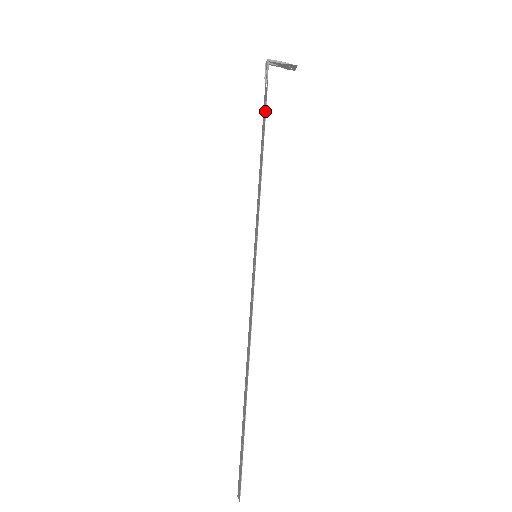
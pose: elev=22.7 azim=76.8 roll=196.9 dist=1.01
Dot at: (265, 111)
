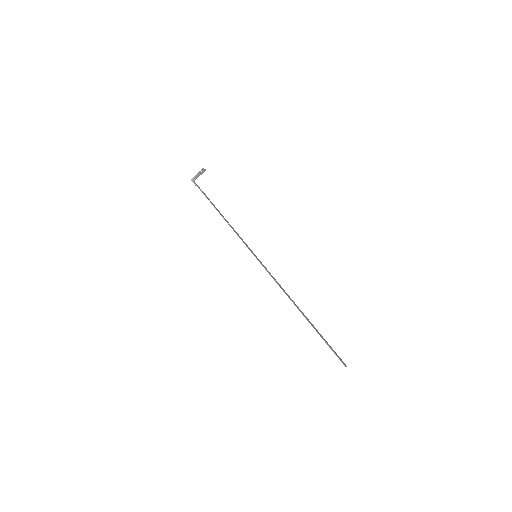
Dot at: occluded
